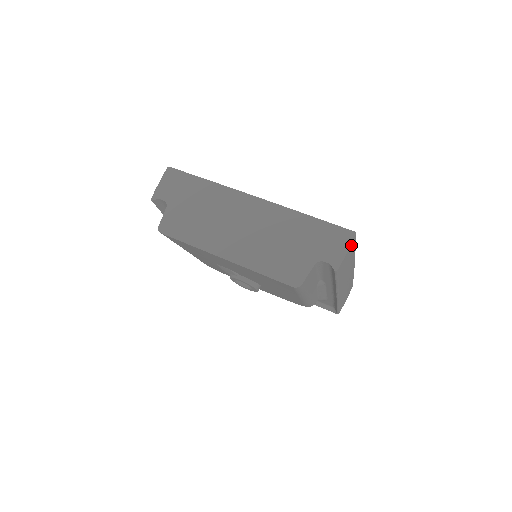
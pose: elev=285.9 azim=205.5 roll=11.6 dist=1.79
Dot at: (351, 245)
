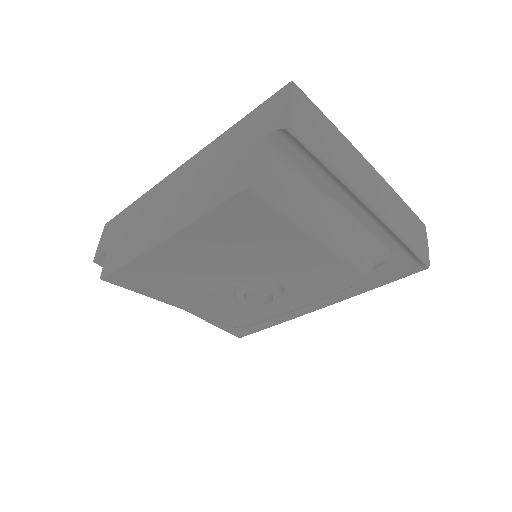
Dot at: (296, 97)
